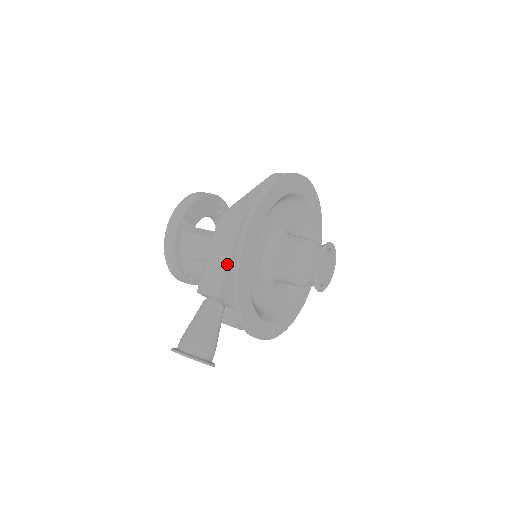
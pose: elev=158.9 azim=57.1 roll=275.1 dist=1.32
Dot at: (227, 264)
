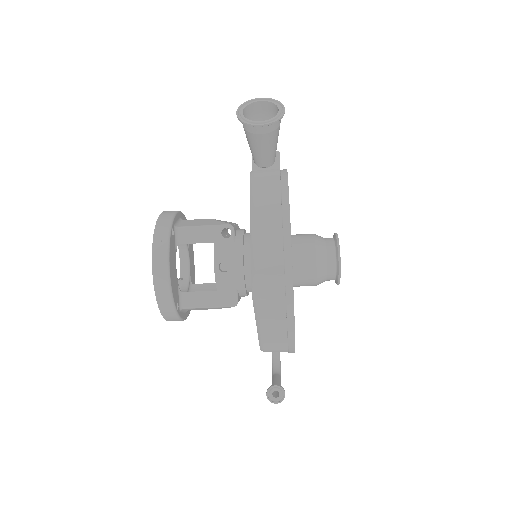
Dot at: occluded
